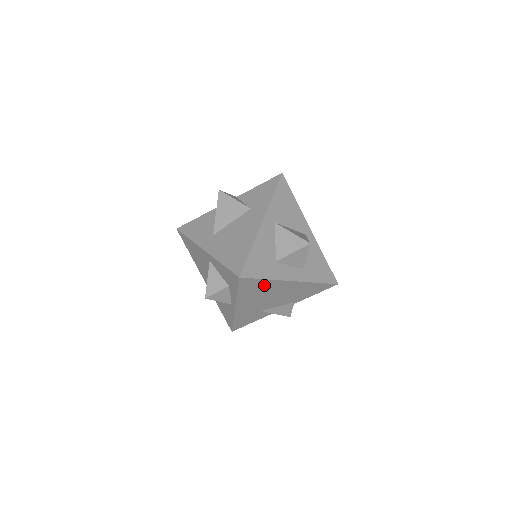
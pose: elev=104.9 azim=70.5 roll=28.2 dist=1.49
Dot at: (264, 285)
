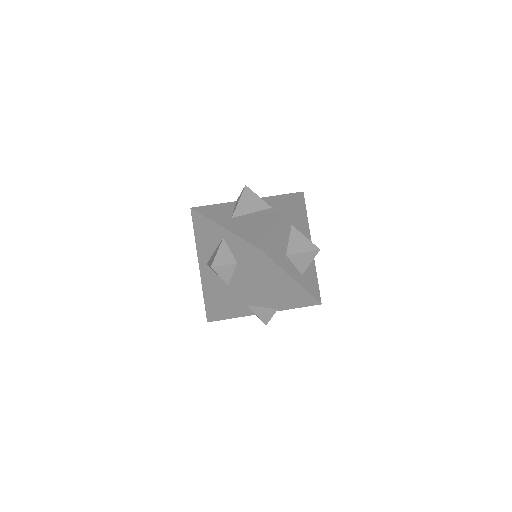
Dot at: (271, 271)
